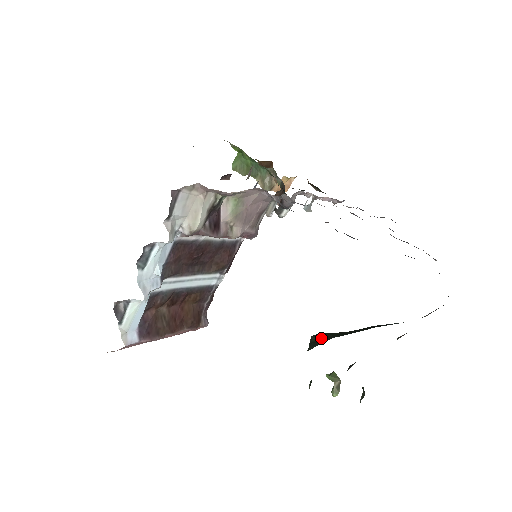
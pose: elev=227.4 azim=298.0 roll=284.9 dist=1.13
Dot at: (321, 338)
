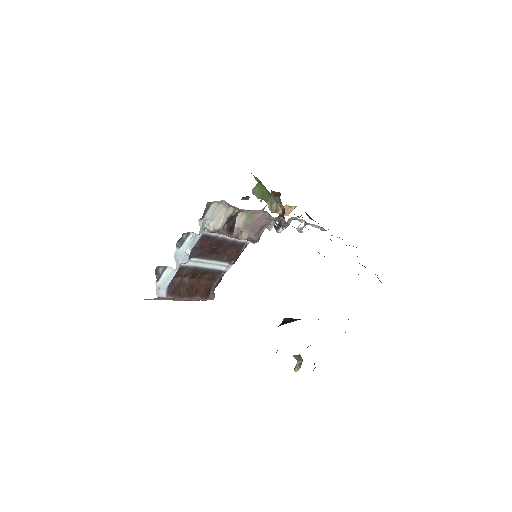
Dot at: (289, 320)
